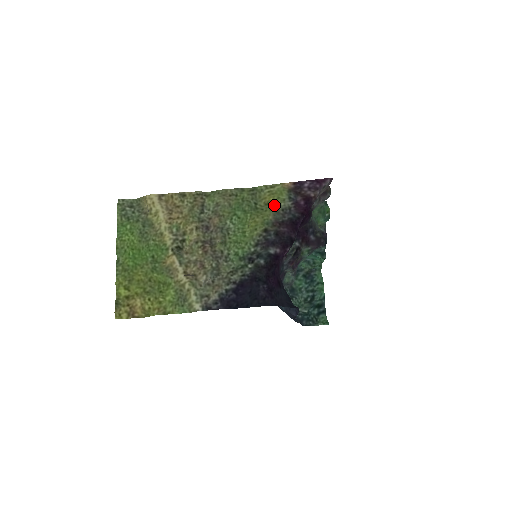
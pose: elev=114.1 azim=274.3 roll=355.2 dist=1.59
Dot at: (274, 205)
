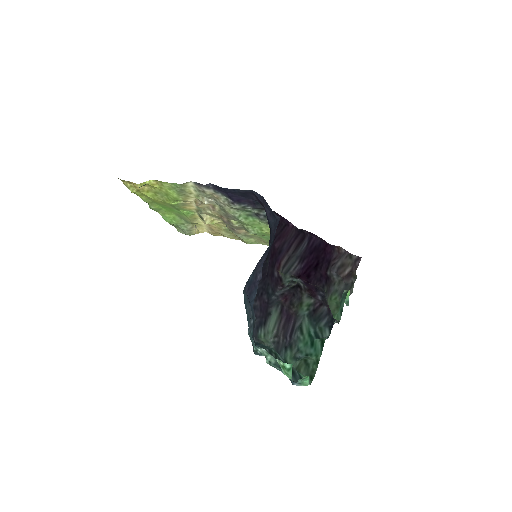
Dot at: occluded
